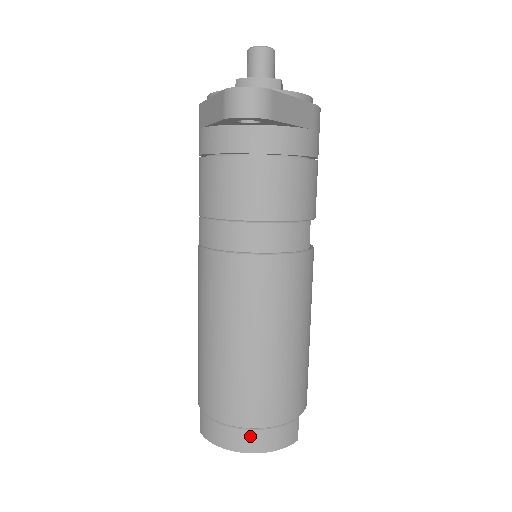
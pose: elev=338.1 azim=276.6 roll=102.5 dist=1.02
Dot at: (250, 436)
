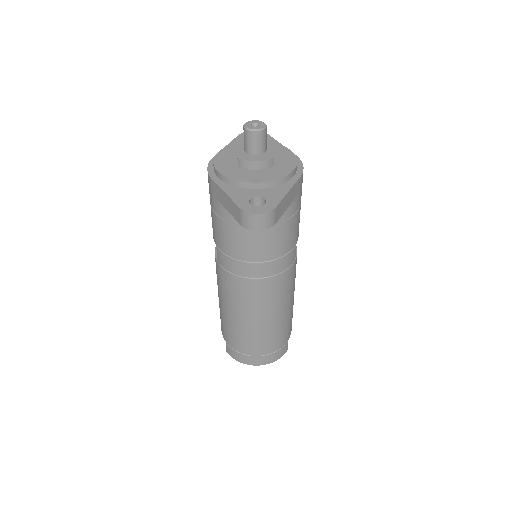
Dot at: (261, 359)
